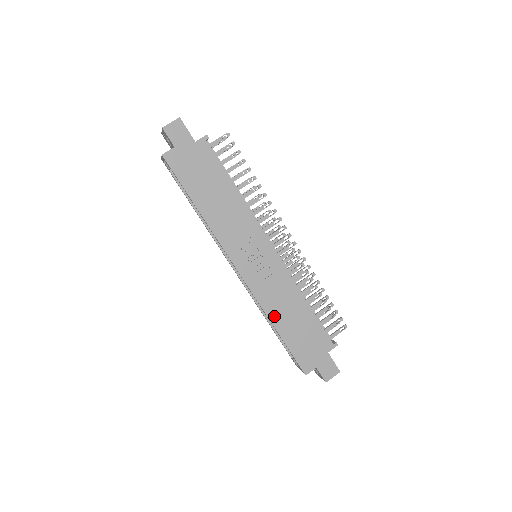
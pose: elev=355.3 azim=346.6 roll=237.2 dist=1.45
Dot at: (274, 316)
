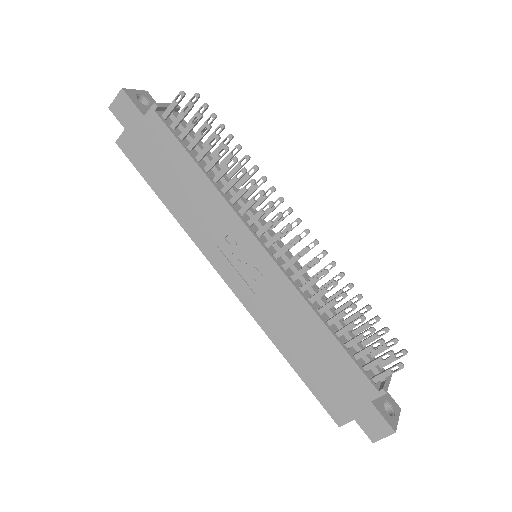
Dot at: (281, 341)
